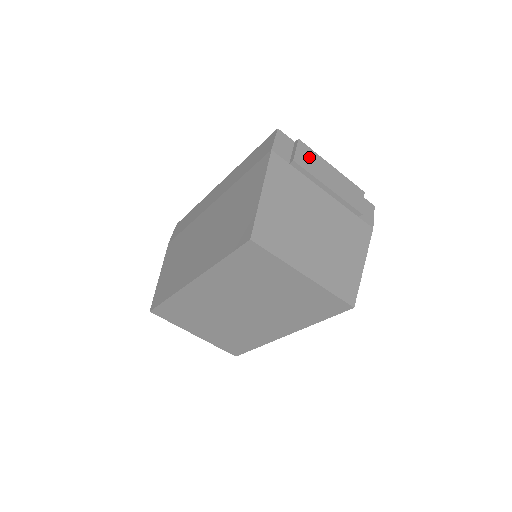
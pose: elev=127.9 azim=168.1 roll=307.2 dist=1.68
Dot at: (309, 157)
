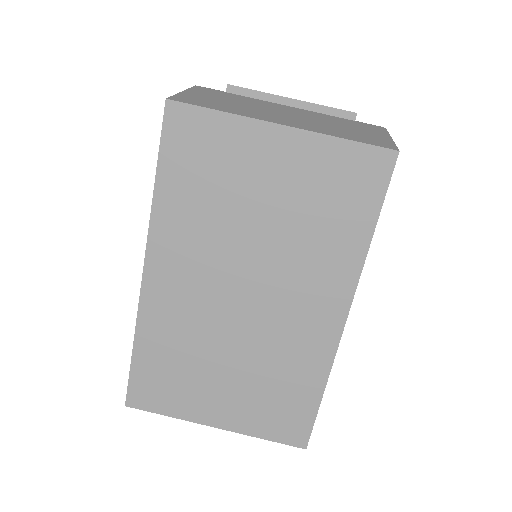
Dot at: occluded
